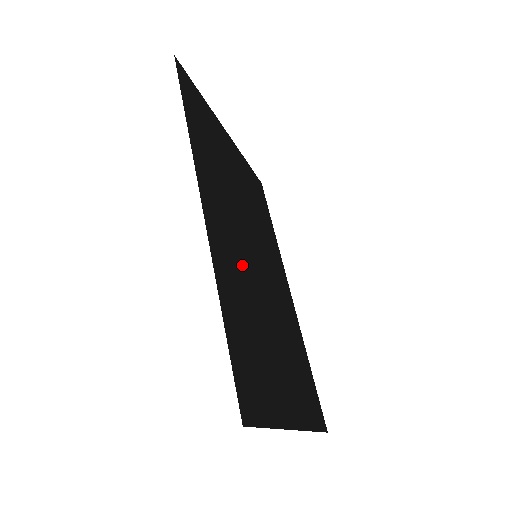
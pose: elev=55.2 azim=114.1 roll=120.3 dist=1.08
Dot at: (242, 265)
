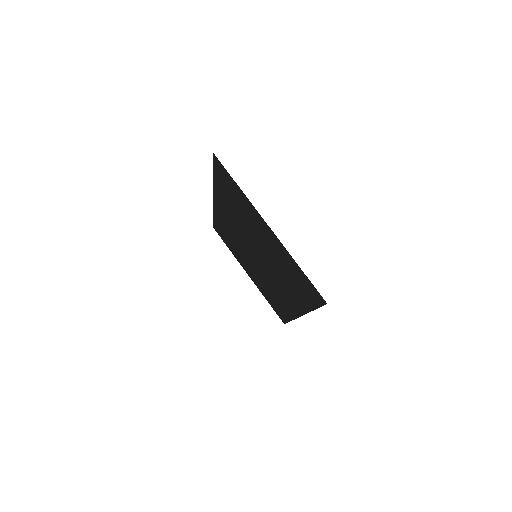
Dot at: (238, 225)
